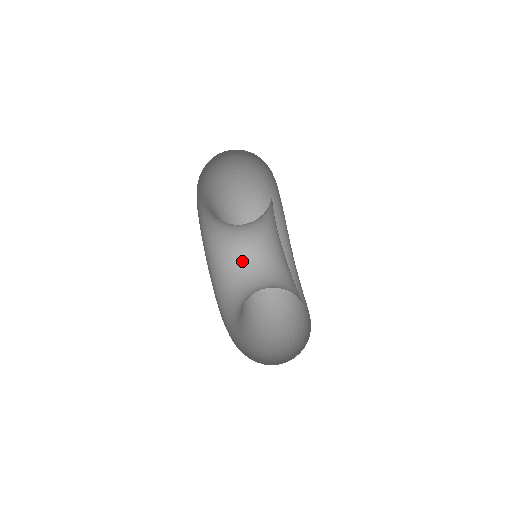
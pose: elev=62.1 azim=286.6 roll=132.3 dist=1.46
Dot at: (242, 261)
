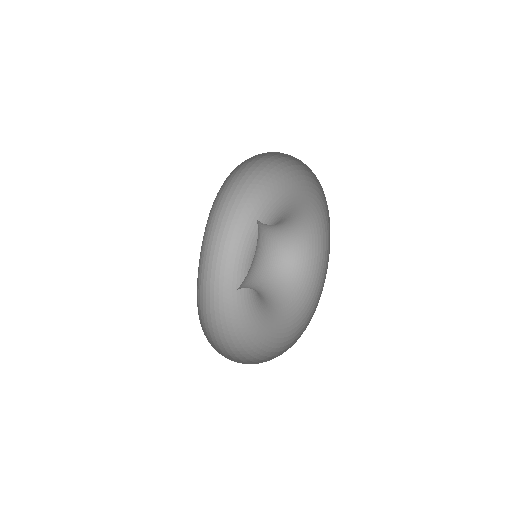
Dot at: (266, 257)
